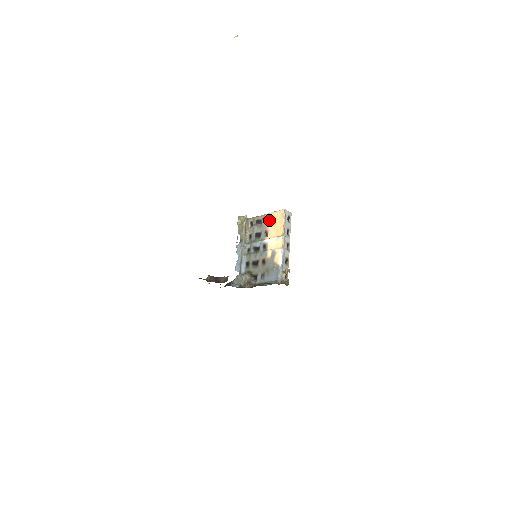
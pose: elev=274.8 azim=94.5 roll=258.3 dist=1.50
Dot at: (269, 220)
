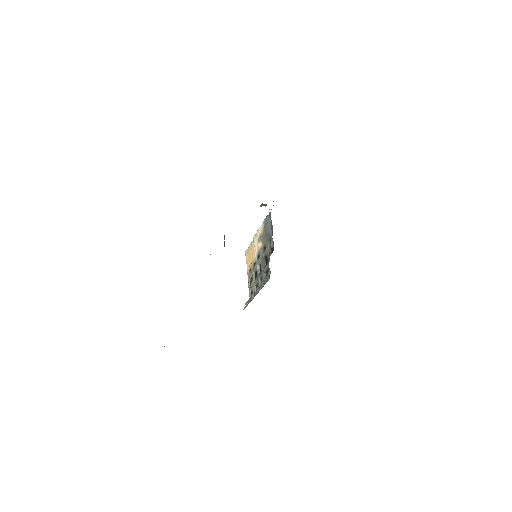
Dot at: (249, 267)
